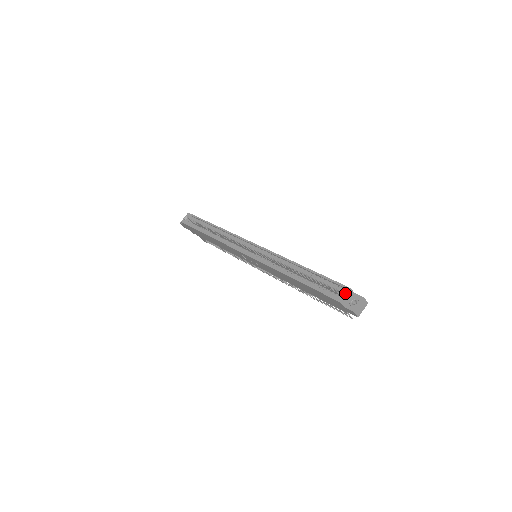
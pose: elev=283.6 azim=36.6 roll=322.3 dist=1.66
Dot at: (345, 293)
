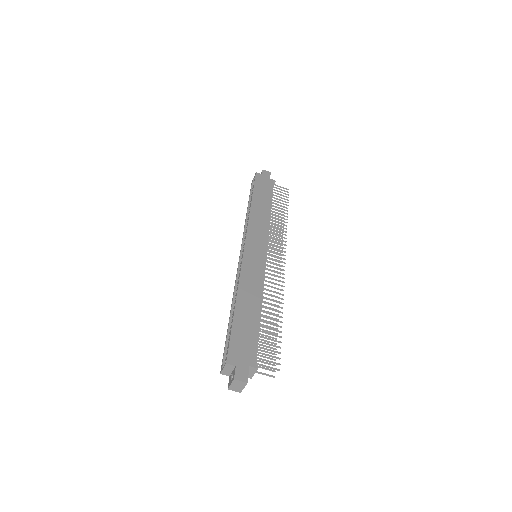
Dot at: (223, 365)
